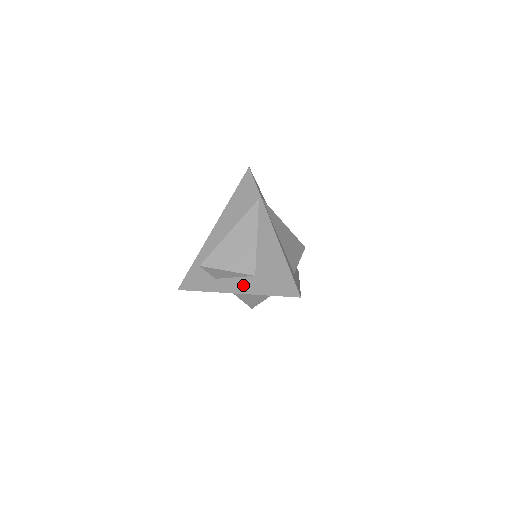
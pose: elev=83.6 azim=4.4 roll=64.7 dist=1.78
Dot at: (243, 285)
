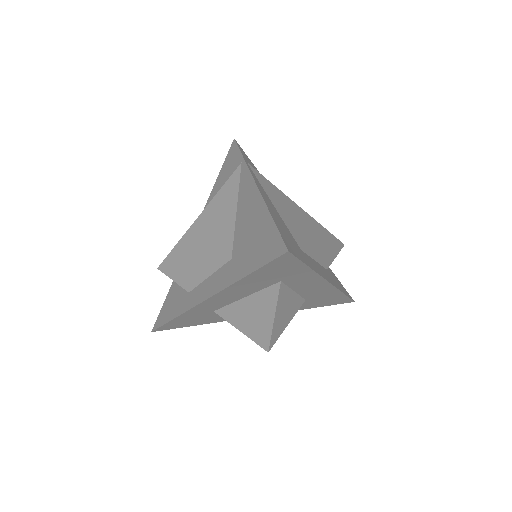
Dot at: (217, 281)
